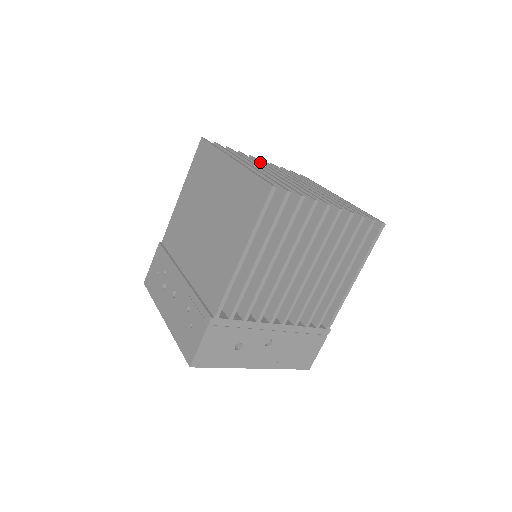
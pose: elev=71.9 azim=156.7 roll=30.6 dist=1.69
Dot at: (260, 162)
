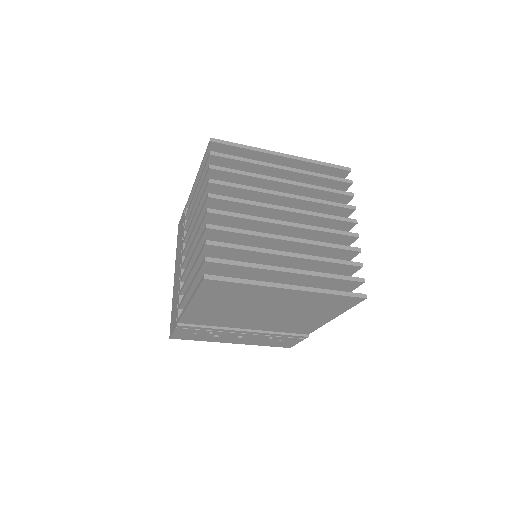
Dot at: (236, 218)
